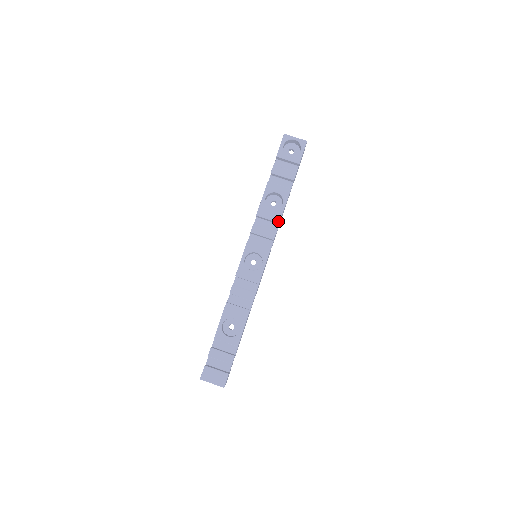
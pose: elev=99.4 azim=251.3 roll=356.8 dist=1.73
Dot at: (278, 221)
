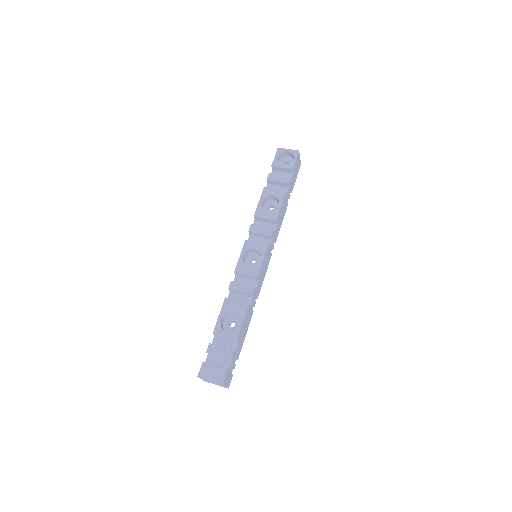
Dot at: (275, 219)
